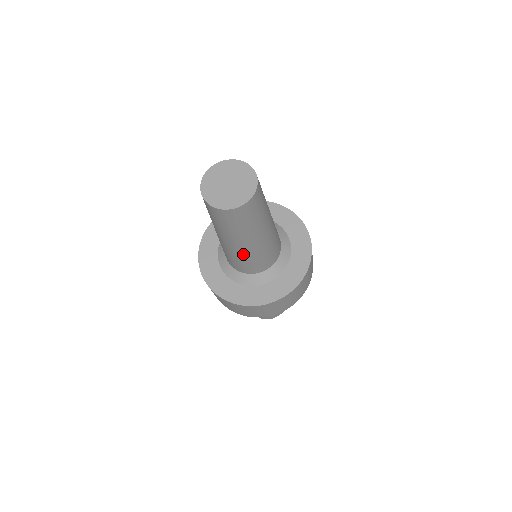
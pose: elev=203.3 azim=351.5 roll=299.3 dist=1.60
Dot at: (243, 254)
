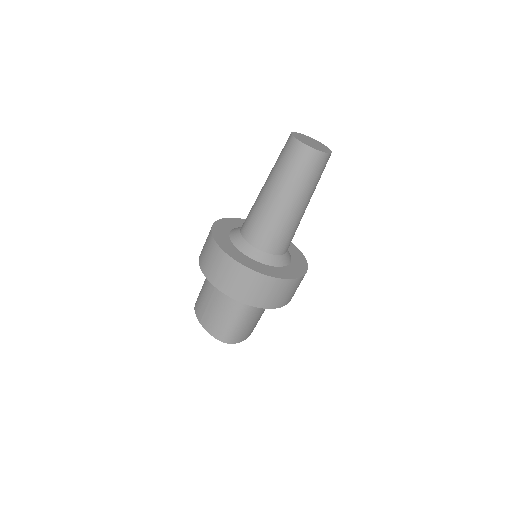
Dot at: (282, 217)
